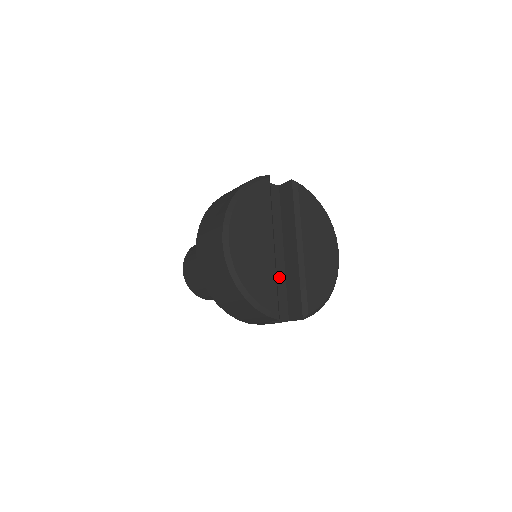
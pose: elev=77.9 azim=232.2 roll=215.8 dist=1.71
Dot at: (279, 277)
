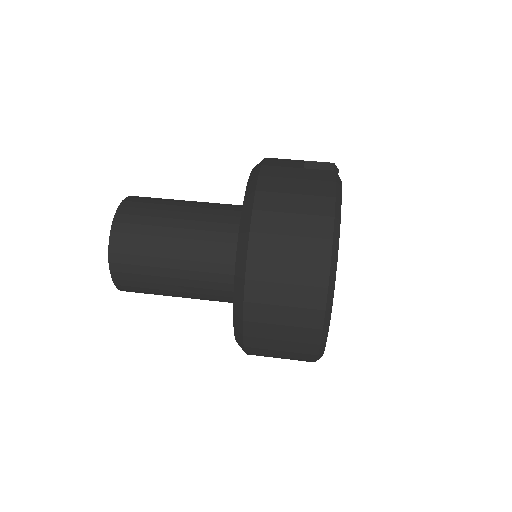
Dot at: occluded
